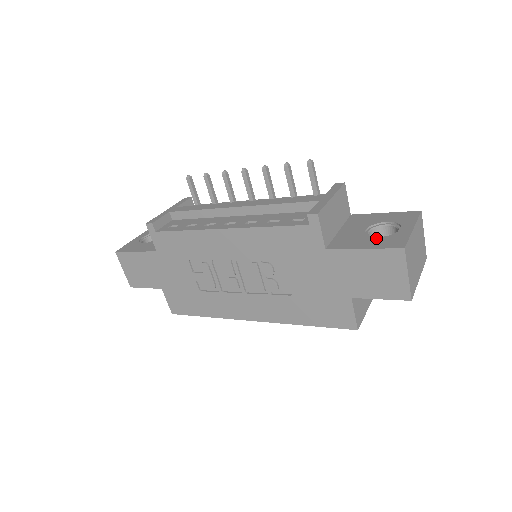
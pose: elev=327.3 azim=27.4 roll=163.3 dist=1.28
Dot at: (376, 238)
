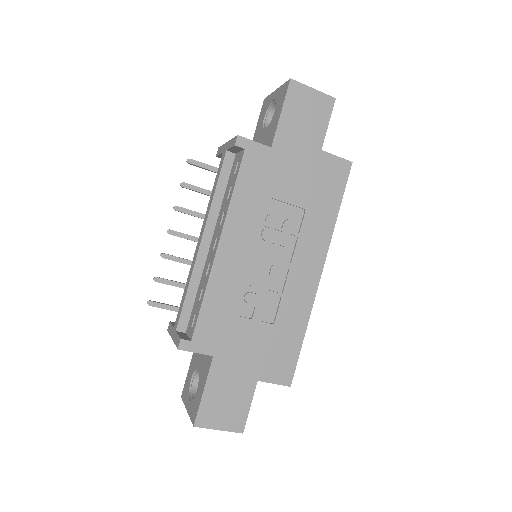
Dot at: (275, 111)
